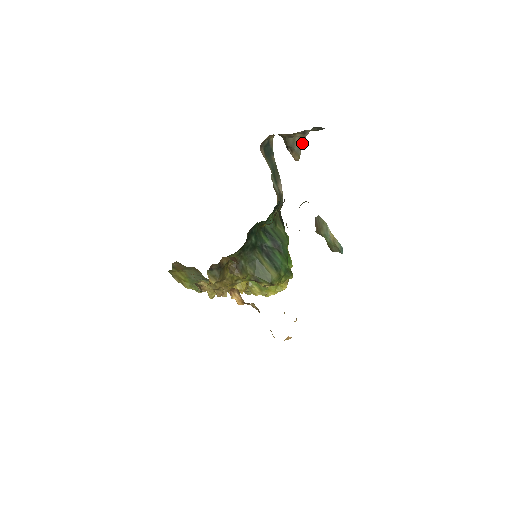
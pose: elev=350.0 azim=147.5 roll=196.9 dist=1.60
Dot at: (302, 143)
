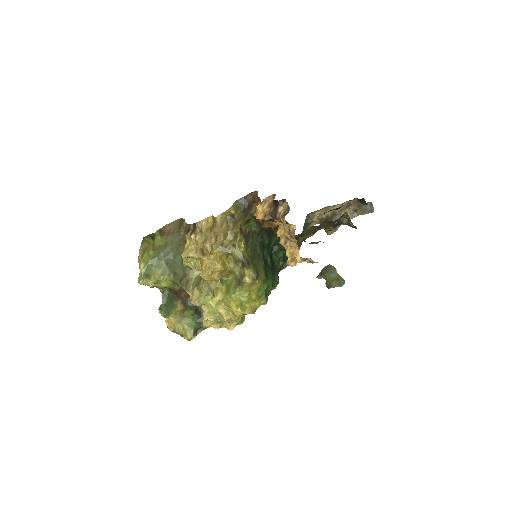
Dot at: occluded
